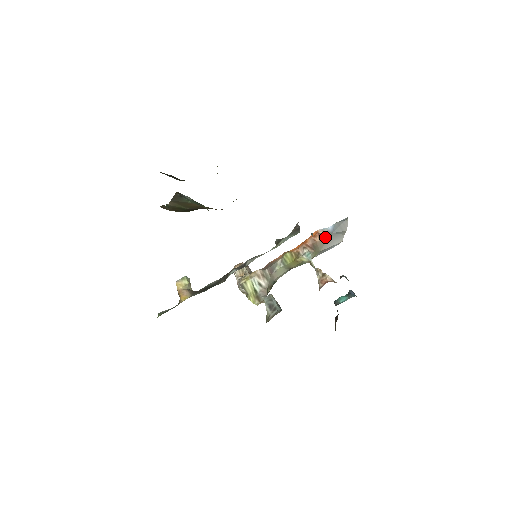
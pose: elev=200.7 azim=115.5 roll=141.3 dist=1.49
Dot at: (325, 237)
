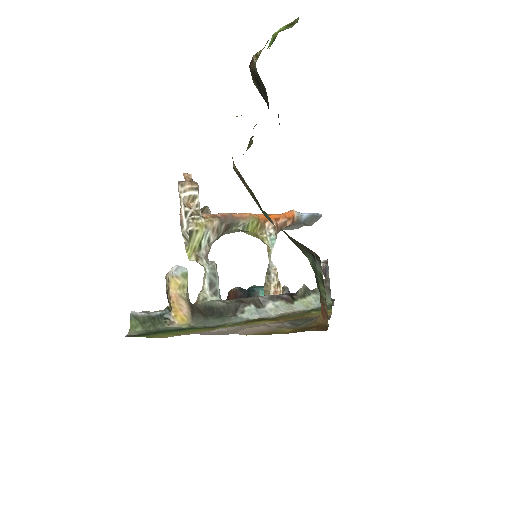
Dot at: (294, 224)
